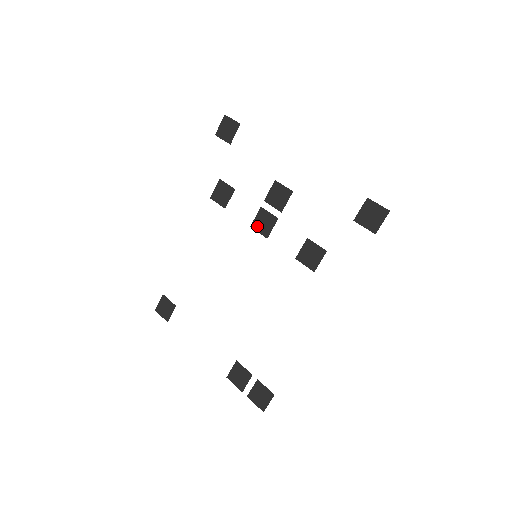
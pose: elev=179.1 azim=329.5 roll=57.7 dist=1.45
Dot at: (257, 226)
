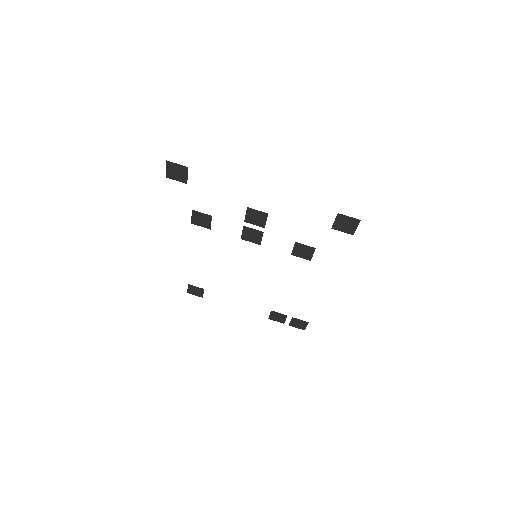
Dot at: (247, 238)
